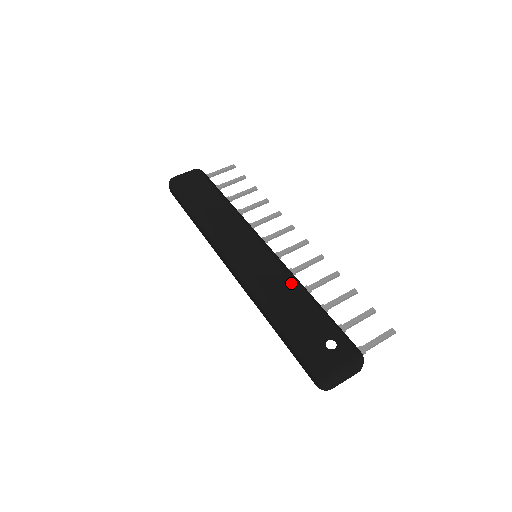
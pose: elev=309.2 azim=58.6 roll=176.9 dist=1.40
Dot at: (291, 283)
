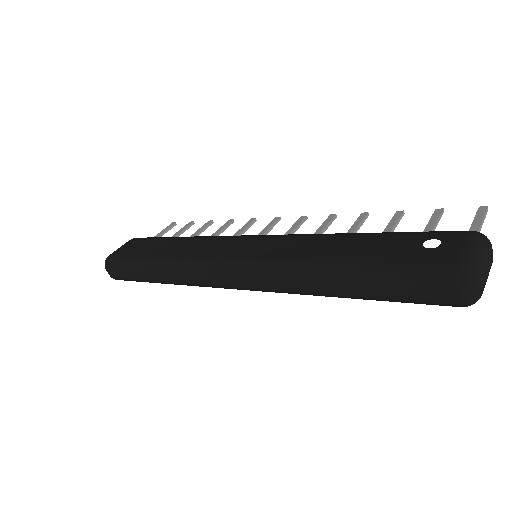
Dot at: (321, 237)
